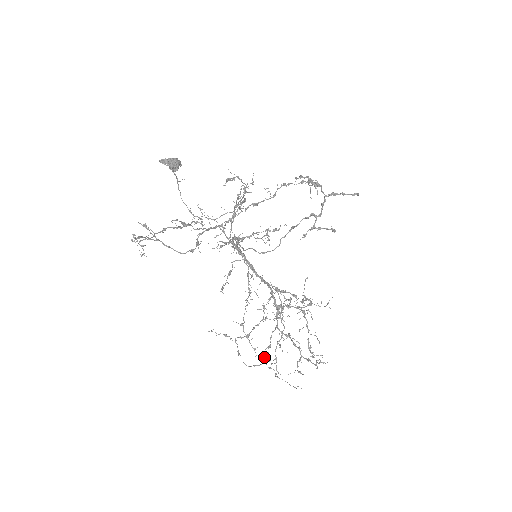
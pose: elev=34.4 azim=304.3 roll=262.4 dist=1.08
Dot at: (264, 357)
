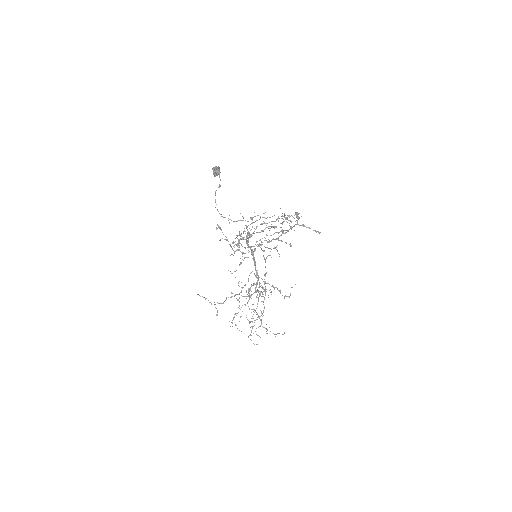
Dot at: occluded
